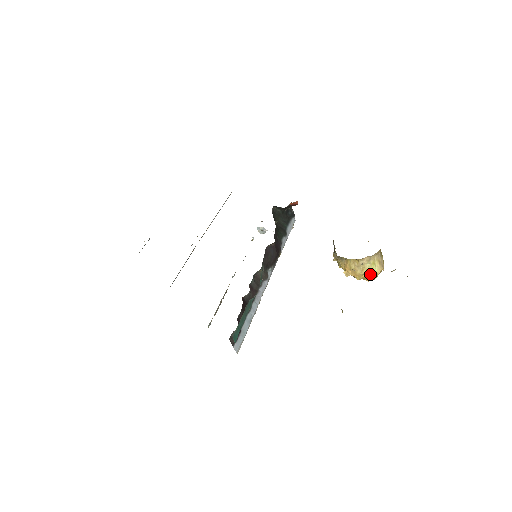
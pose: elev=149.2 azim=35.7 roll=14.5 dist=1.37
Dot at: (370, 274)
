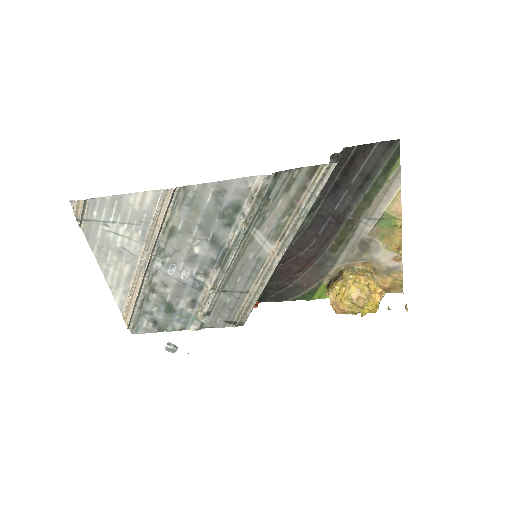
Dot at: (378, 289)
